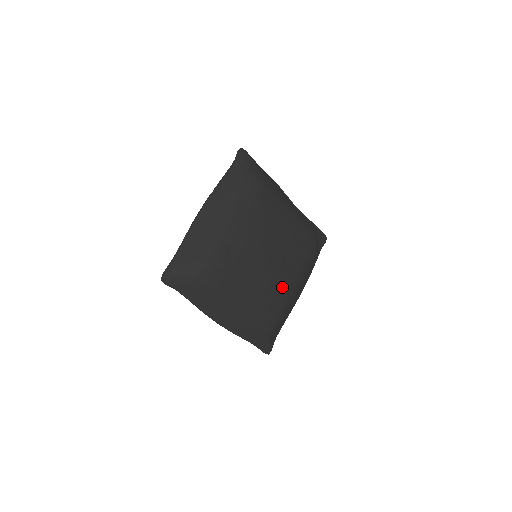
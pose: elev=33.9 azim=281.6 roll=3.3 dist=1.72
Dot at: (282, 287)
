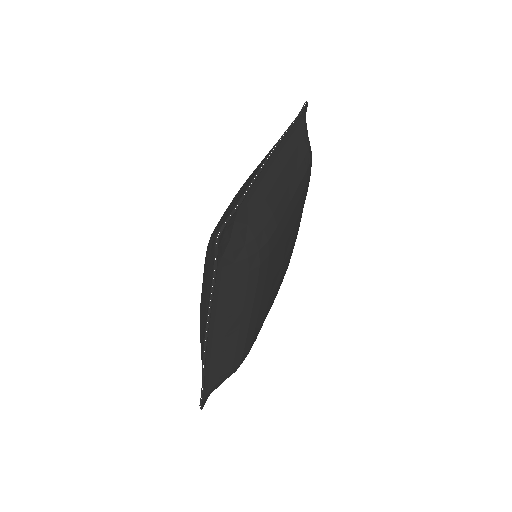
Dot at: occluded
